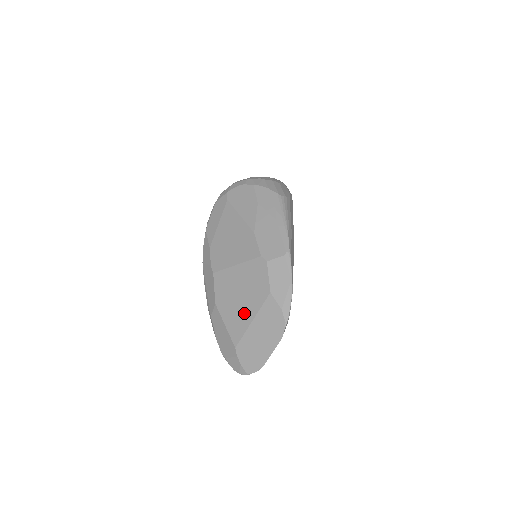
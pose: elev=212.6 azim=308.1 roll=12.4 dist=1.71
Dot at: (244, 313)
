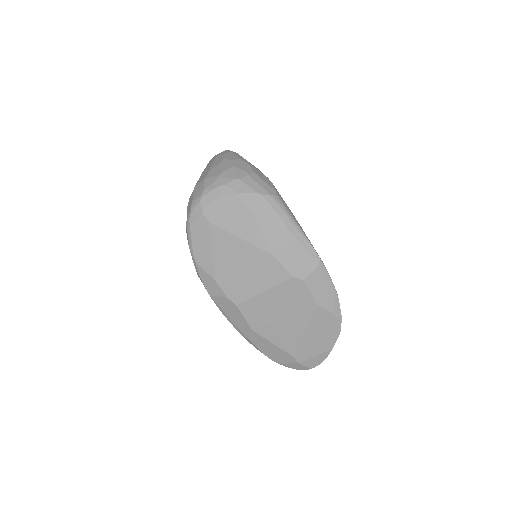
Dot at: (293, 329)
